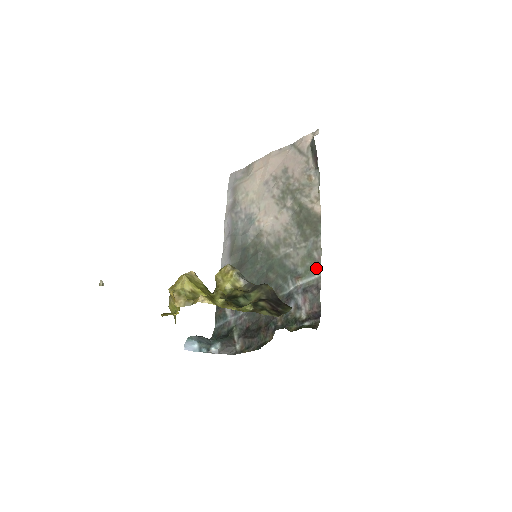
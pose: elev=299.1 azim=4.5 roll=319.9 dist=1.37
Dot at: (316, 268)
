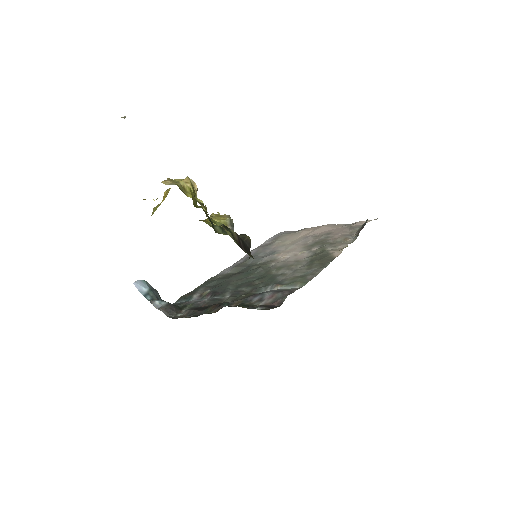
Dot at: (302, 282)
